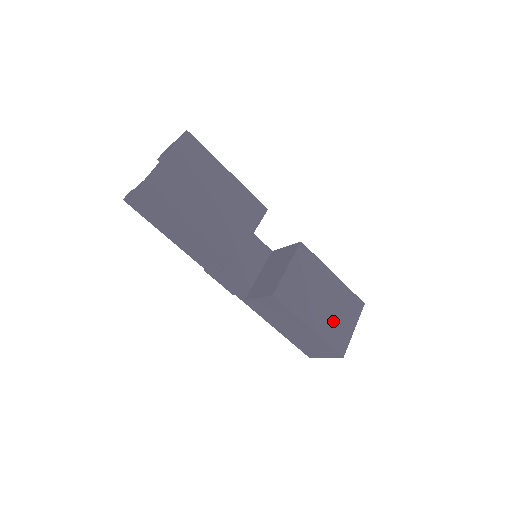
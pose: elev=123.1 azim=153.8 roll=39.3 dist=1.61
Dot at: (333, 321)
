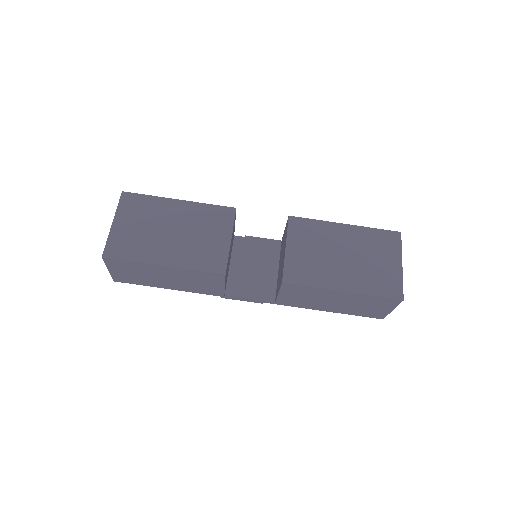
Dot at: (369, 270)
